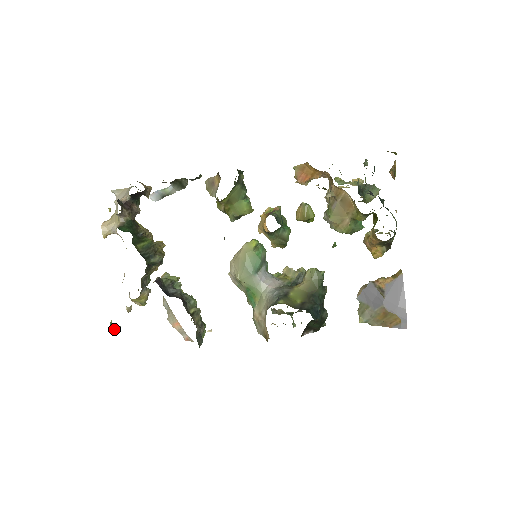
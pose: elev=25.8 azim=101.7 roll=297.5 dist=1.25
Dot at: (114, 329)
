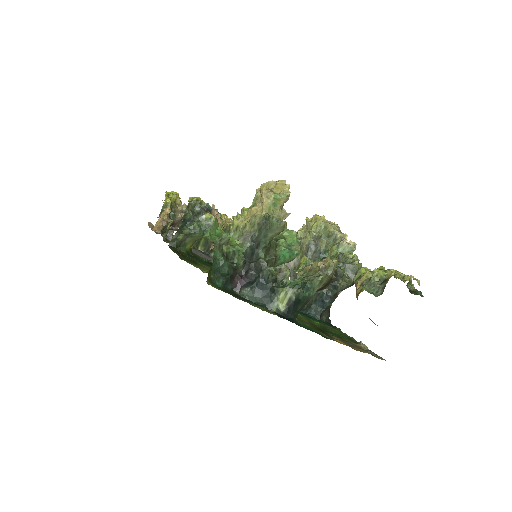
Dot at: occluded
